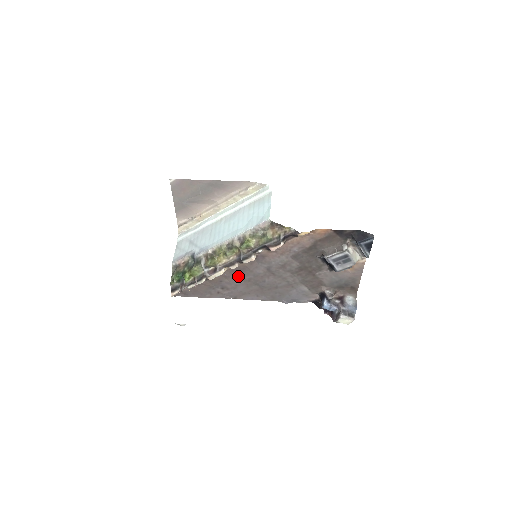
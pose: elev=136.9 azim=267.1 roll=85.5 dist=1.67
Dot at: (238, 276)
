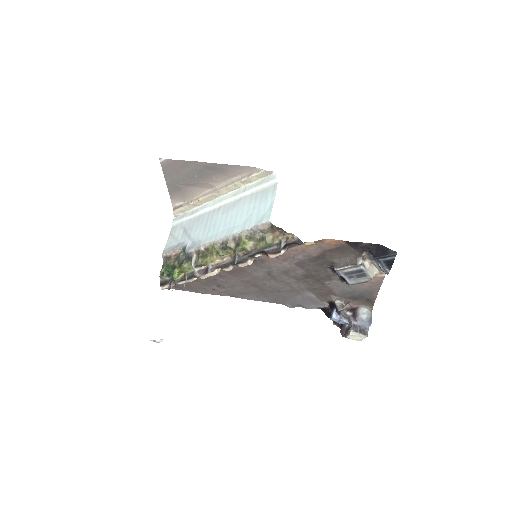
Dot at: (235, 276)
